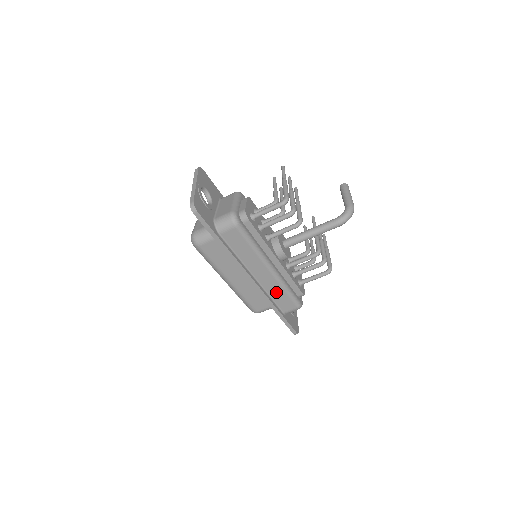
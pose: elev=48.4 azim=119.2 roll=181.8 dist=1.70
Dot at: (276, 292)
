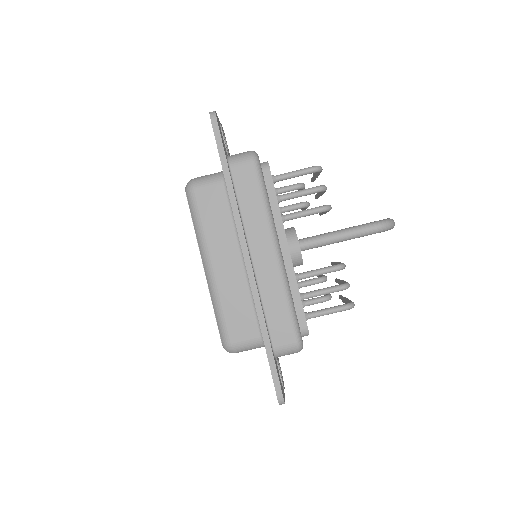
Dot at: (273, 298)
